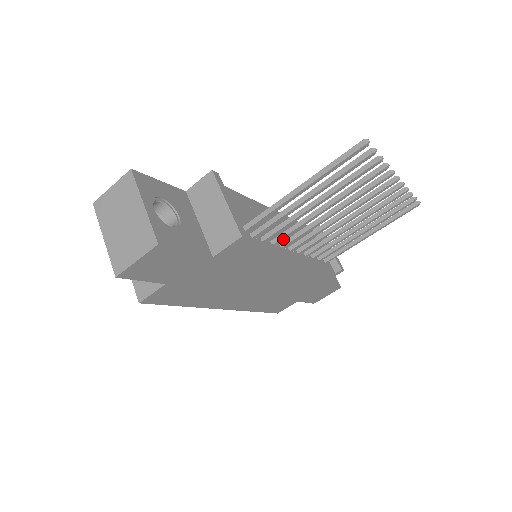
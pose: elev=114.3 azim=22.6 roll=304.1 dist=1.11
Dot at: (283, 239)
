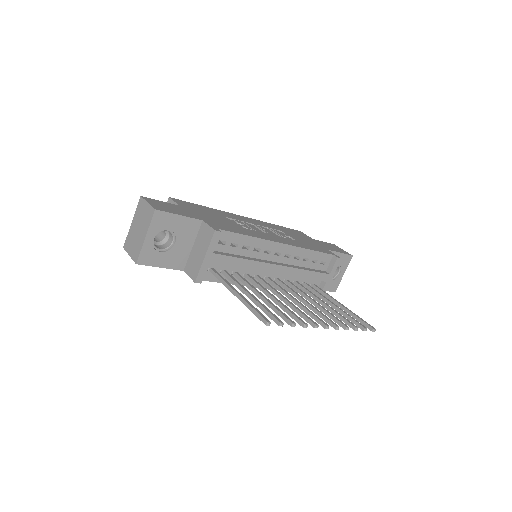
Dot at: (251, 280)
